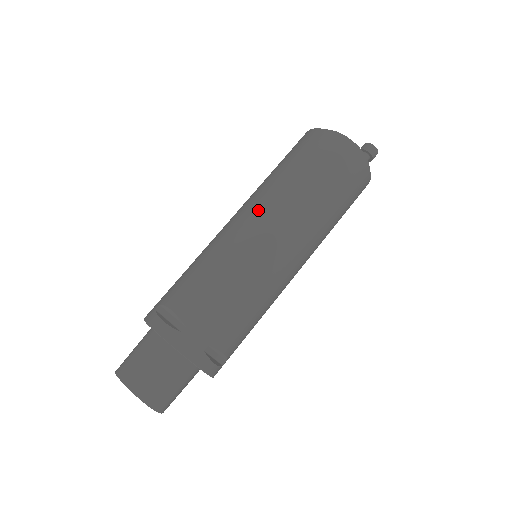
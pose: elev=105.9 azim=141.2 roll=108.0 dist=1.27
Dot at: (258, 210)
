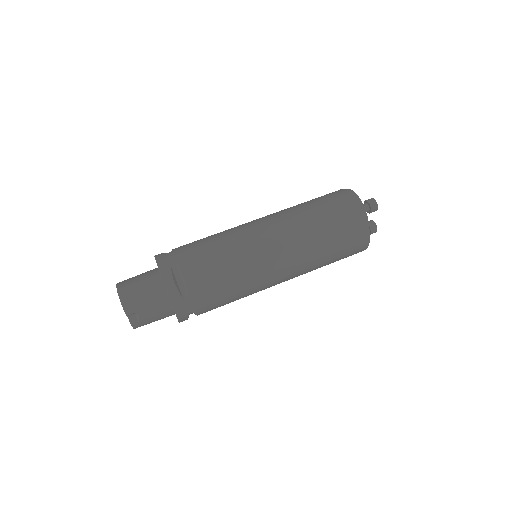
Dot at: occluded
